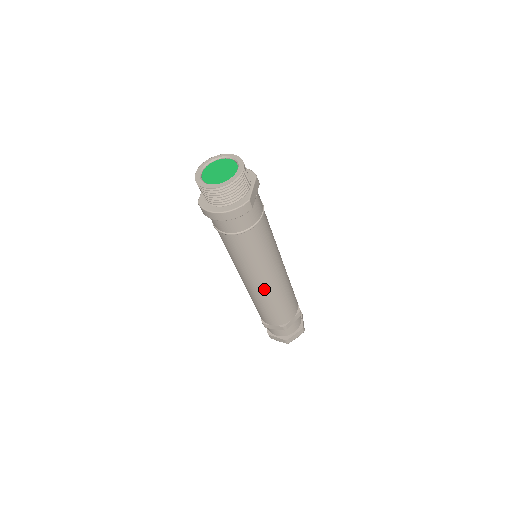
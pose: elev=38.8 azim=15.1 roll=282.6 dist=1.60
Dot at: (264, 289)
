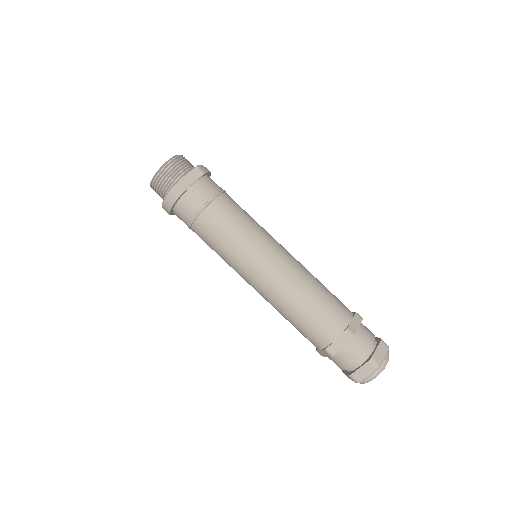
Dot at: (263, 291)
